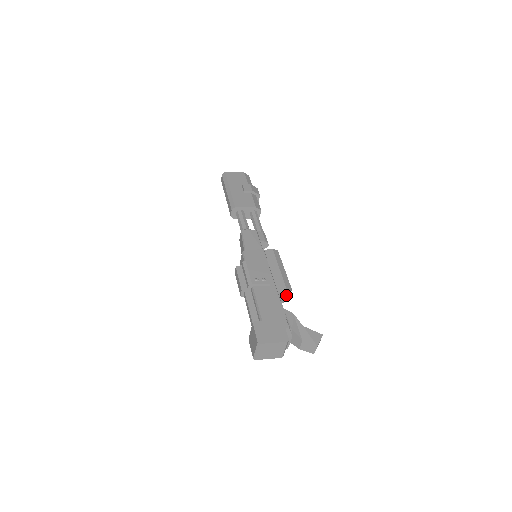
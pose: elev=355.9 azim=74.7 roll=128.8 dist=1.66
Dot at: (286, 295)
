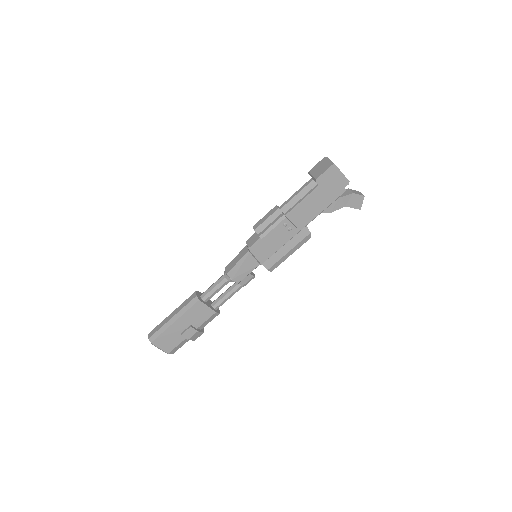
Dot at: occluded
